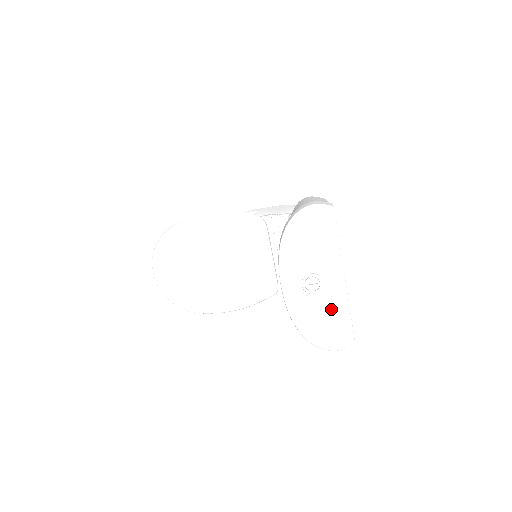
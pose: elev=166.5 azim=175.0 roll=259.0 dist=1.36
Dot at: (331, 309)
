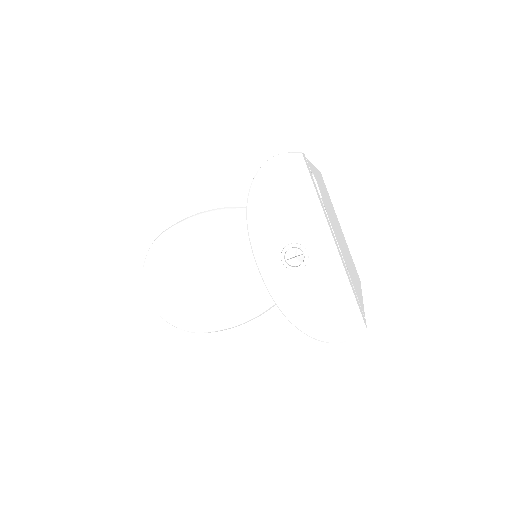
Dot at: (325, 286)
